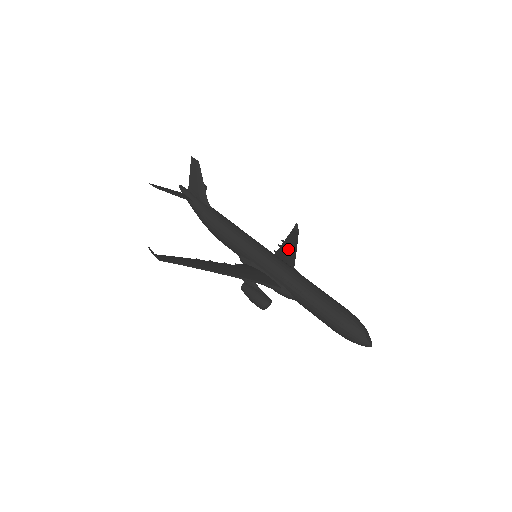
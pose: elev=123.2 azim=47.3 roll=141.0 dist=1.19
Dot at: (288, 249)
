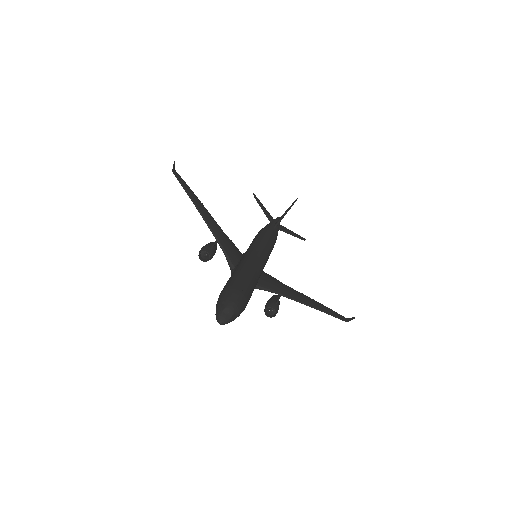
Dot at: (303, 297)
